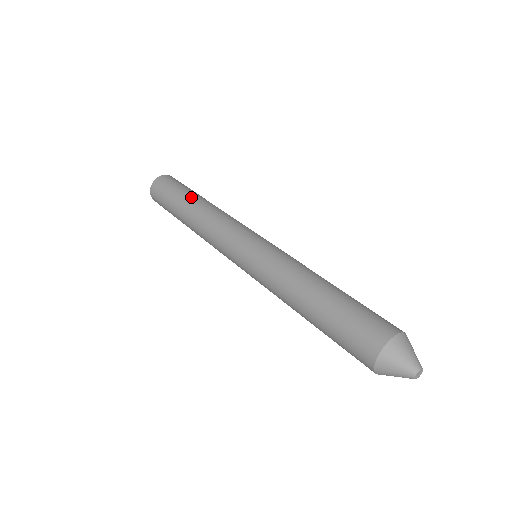
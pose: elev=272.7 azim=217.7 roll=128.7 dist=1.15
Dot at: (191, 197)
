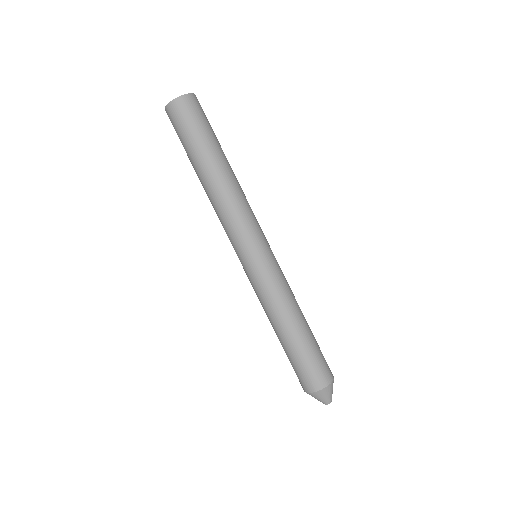
Dot at: (214, 157)
